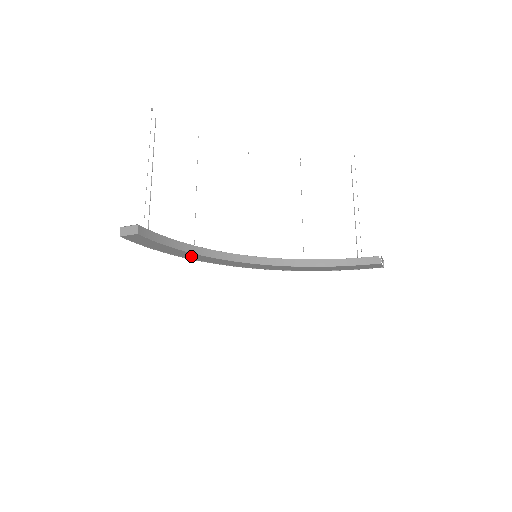
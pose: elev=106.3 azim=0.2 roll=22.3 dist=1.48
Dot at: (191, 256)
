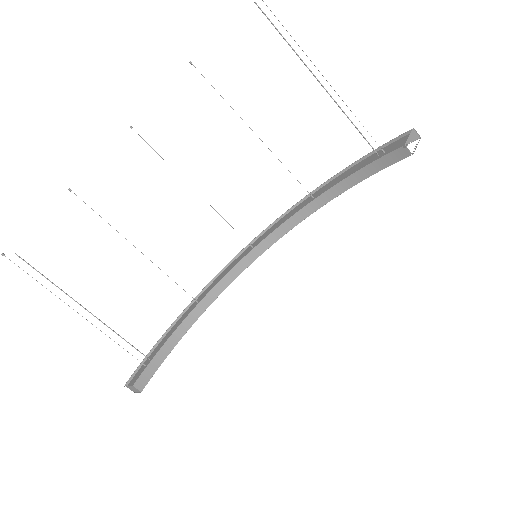
Dot at: occluded
